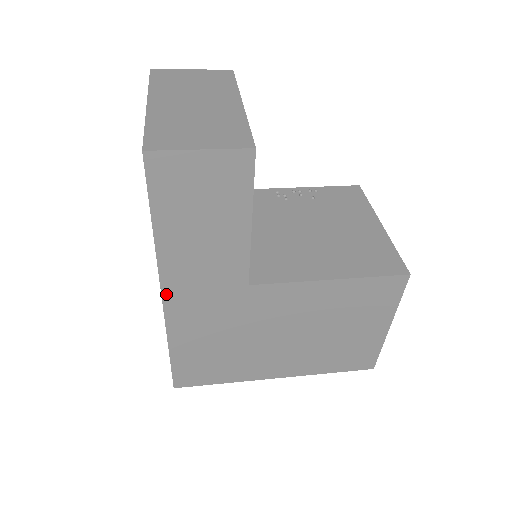
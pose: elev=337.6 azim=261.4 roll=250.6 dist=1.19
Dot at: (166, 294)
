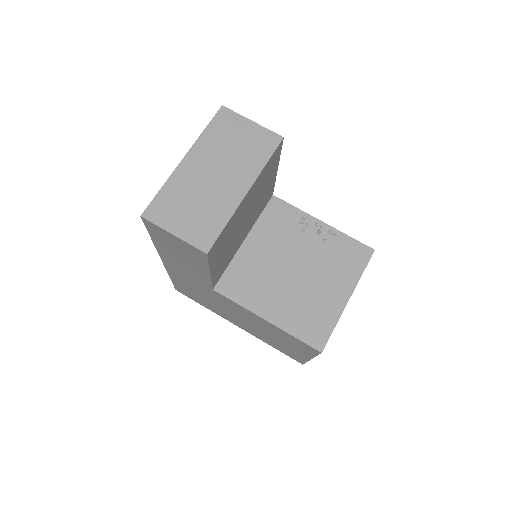
Dot at: (164, 262)
